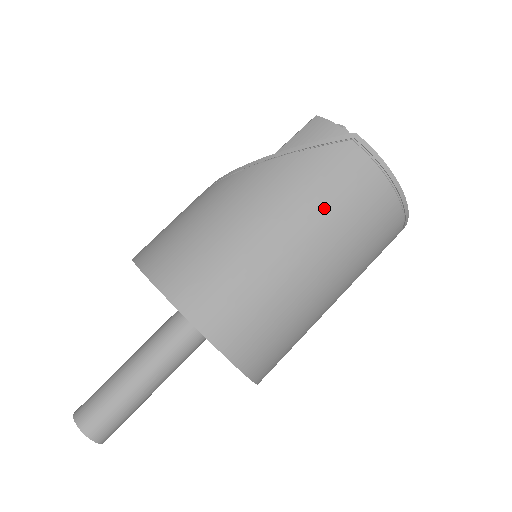
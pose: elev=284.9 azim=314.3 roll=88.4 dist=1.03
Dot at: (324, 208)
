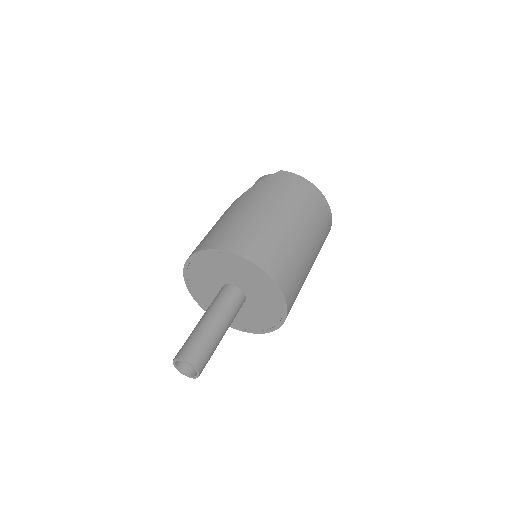
Dot at: (280, 197)
